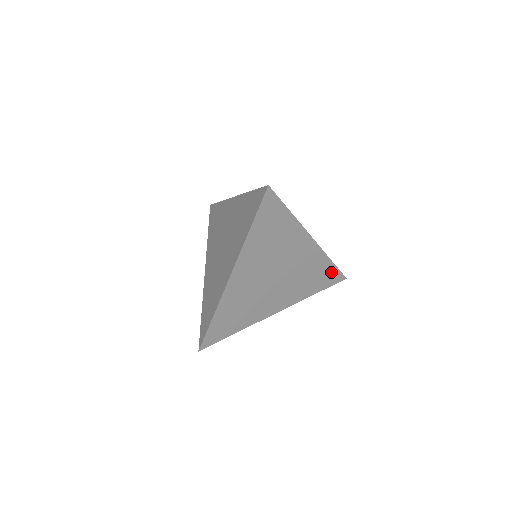
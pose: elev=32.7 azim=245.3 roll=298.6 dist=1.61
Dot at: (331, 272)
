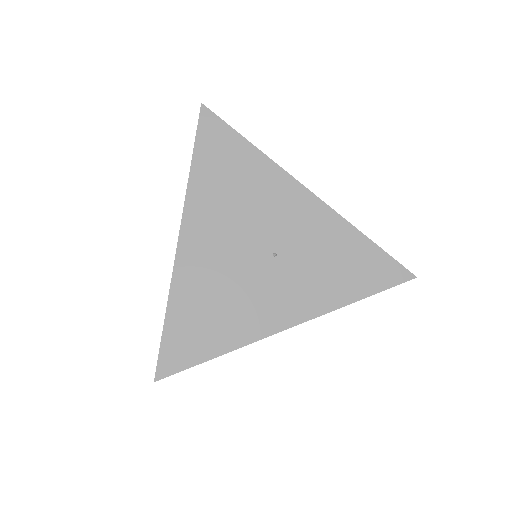
Dot at: occluded
